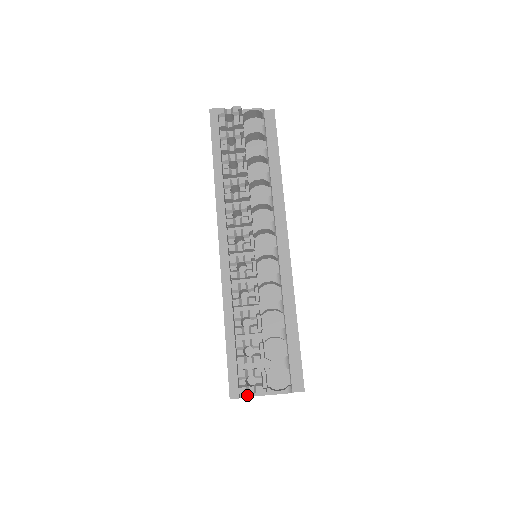
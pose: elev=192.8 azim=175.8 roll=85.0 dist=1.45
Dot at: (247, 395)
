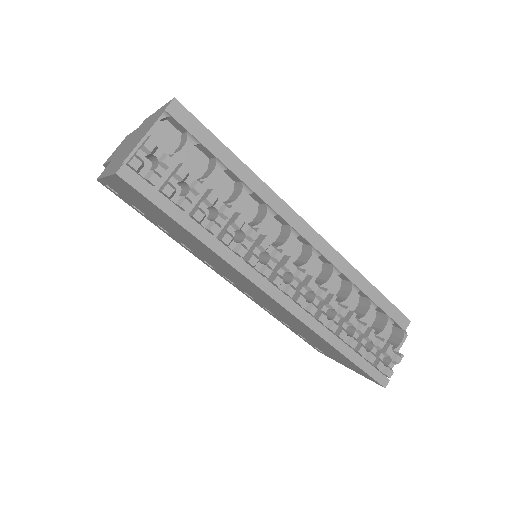
Dot at: occluded
